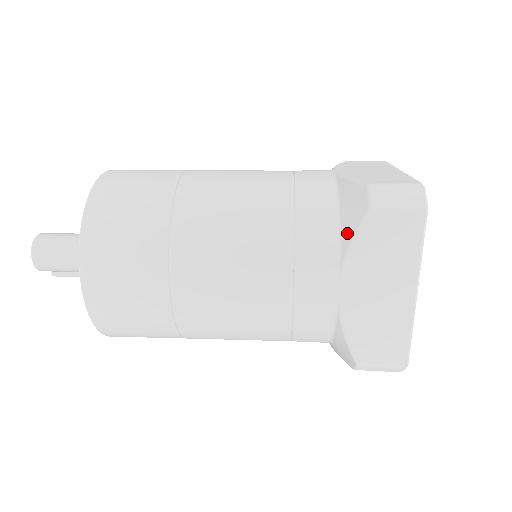
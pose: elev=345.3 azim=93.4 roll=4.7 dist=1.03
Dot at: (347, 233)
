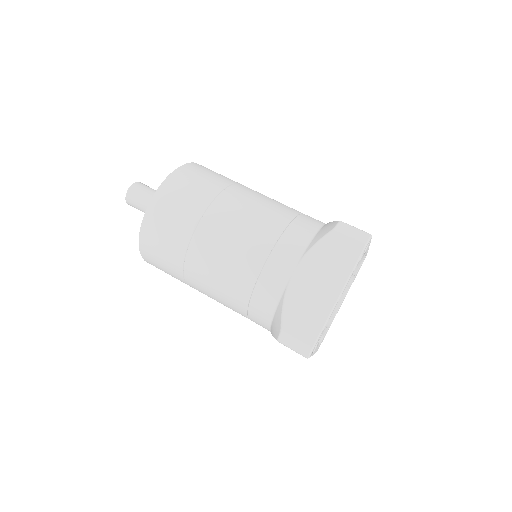
Dot at: (272, 330)
